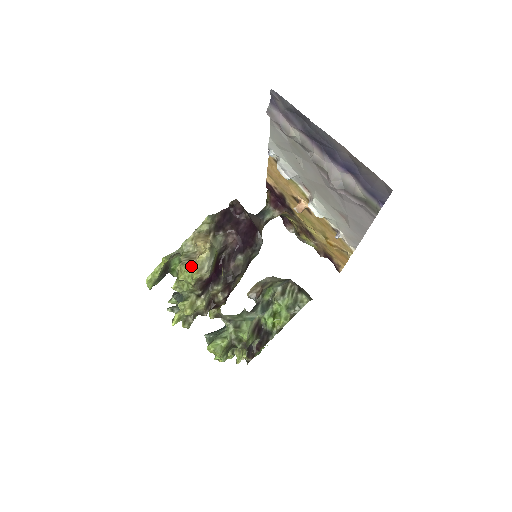
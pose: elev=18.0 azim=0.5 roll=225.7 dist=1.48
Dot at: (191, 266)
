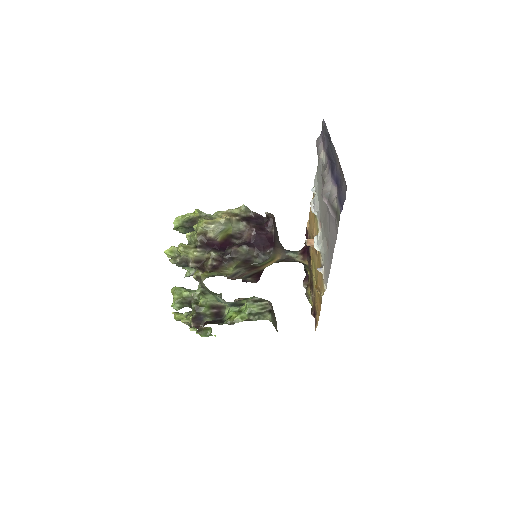
Dot at: (206, 219)
